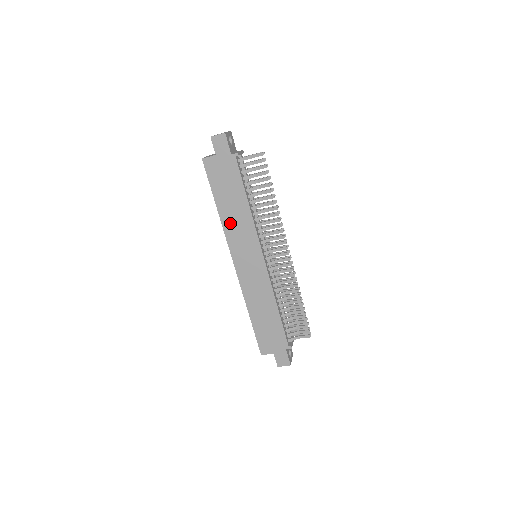
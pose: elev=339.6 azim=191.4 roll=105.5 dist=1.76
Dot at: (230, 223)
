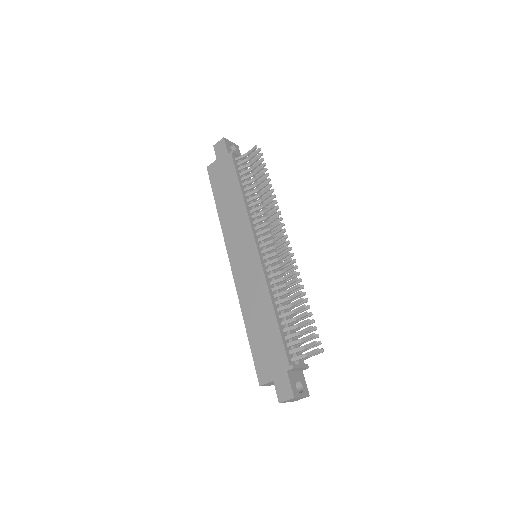
Dot at: (227, 220)
